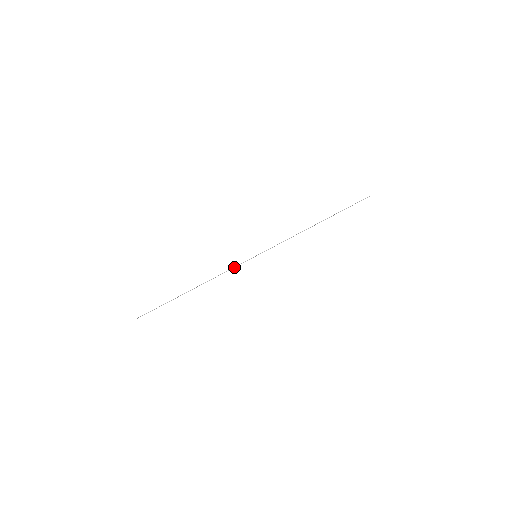
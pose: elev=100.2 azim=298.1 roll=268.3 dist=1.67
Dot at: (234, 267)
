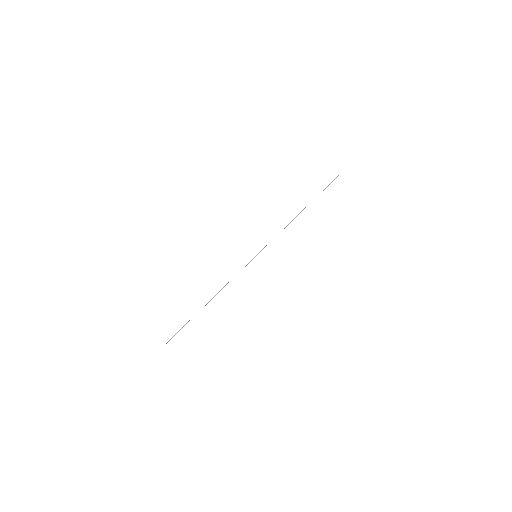
Dot at: occluded
